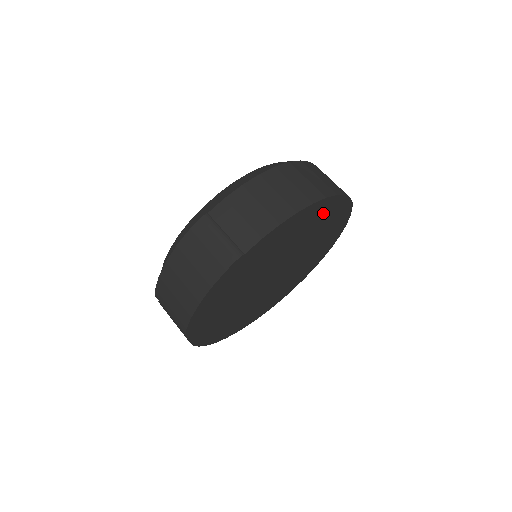
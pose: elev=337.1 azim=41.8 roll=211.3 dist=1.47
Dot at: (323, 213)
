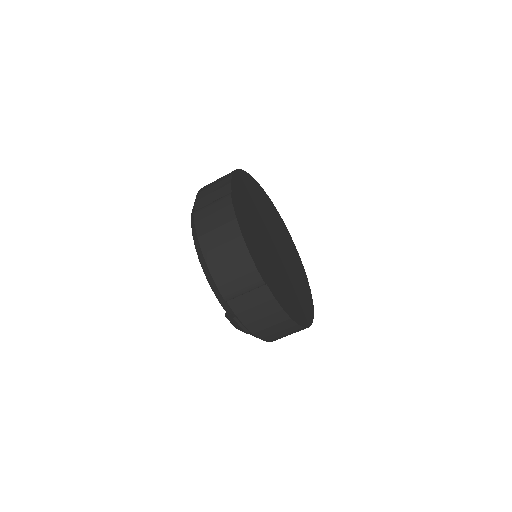
Dot at: (253, 188)
